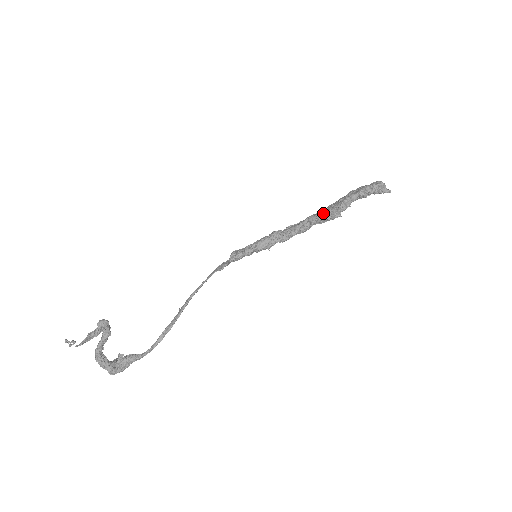
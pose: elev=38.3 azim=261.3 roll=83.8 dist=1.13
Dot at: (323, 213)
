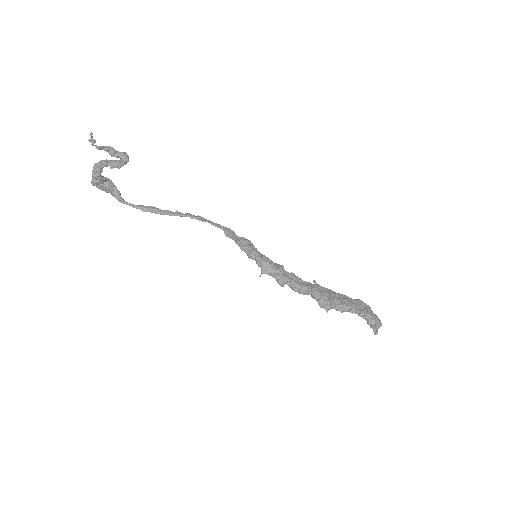
Dot at: (322, 296)
